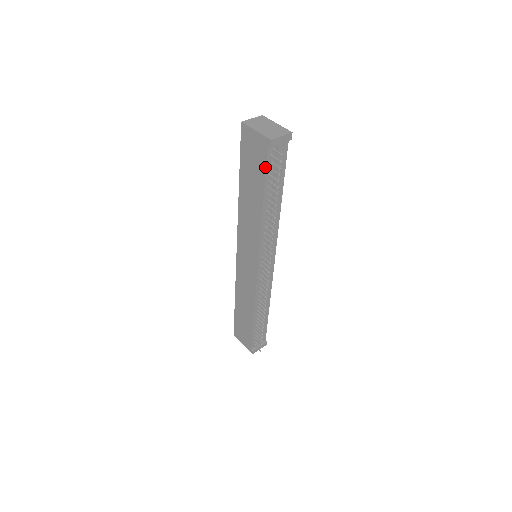
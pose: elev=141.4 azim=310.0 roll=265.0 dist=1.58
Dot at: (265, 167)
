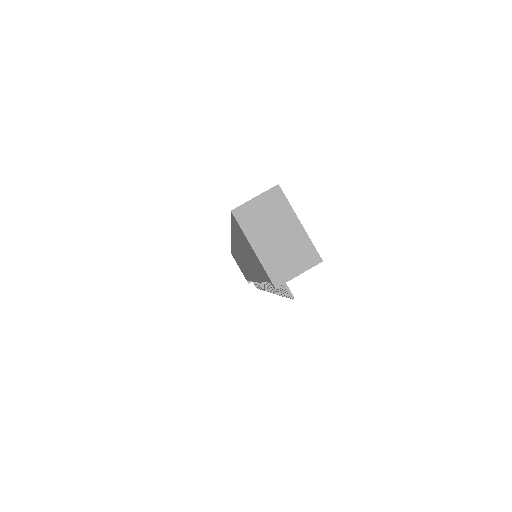
Dot at: (265, 280)
